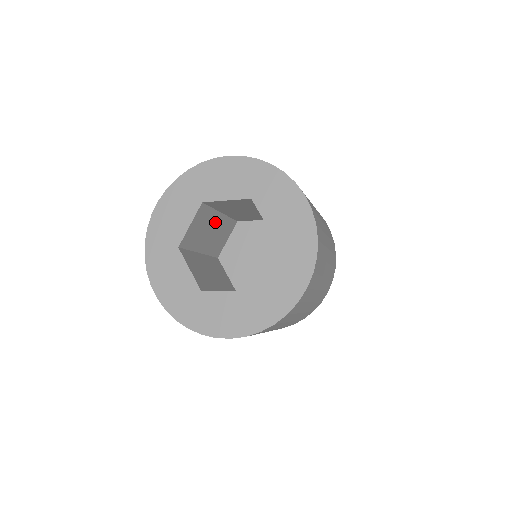
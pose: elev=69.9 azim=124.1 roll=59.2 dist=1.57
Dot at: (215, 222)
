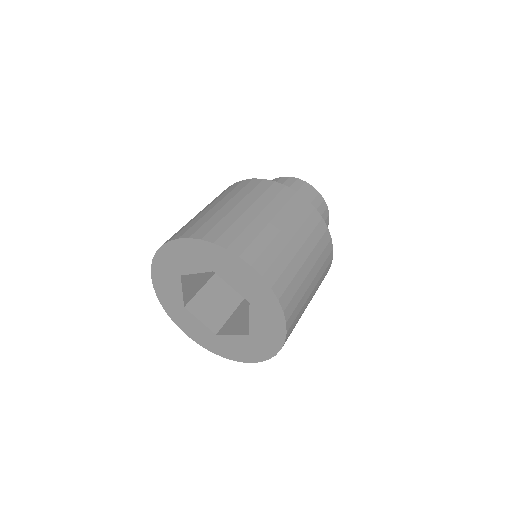
Dot at: occluded
